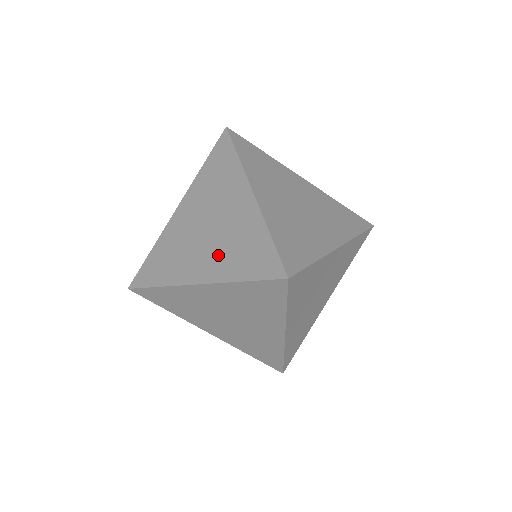
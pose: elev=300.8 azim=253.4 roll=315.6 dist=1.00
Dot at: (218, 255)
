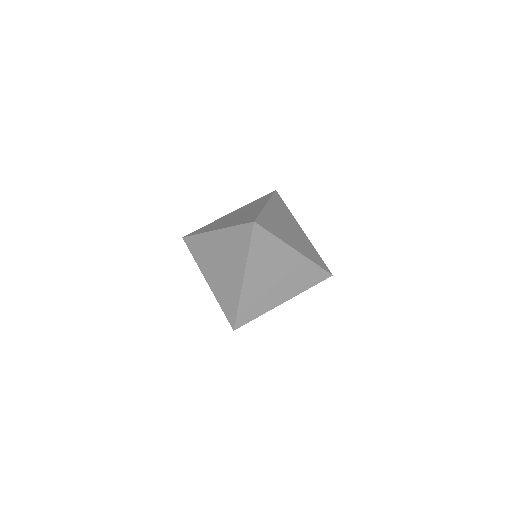
Dot at: (233, 221)
